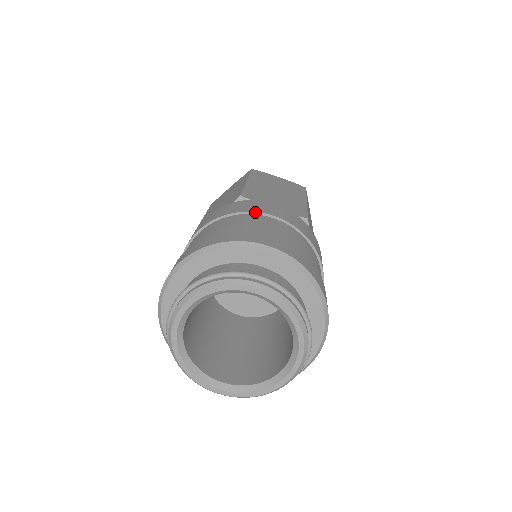
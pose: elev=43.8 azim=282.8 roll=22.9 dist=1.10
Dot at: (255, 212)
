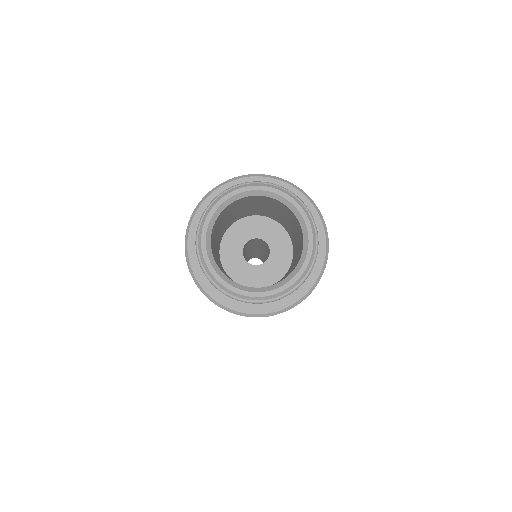
Dot at: occluded
